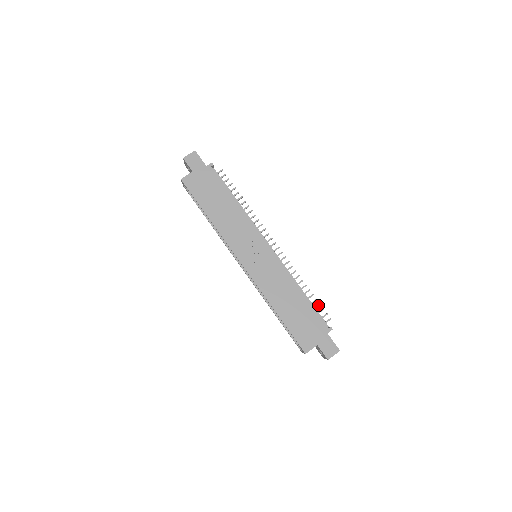
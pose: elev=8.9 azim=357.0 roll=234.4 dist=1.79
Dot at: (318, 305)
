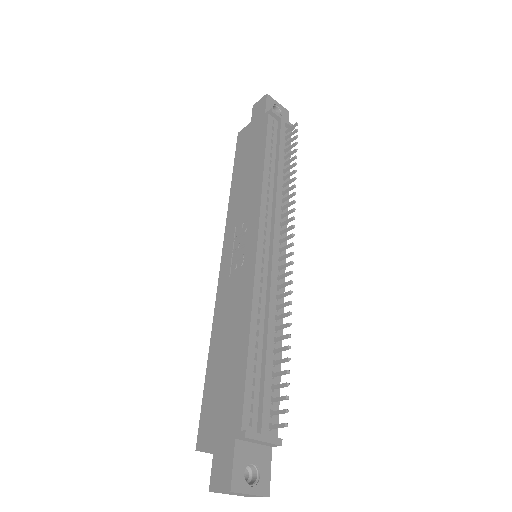
Dot at: (283, 383)
